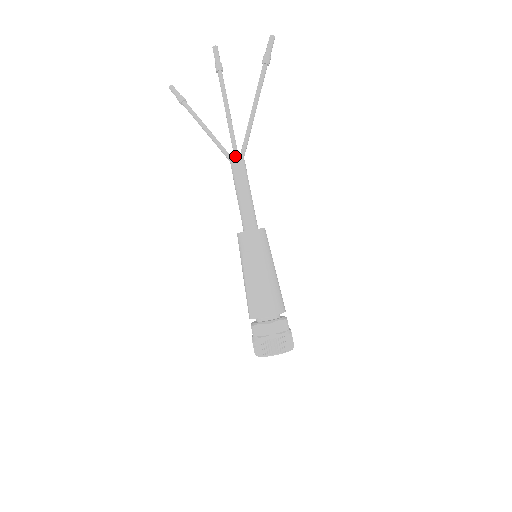
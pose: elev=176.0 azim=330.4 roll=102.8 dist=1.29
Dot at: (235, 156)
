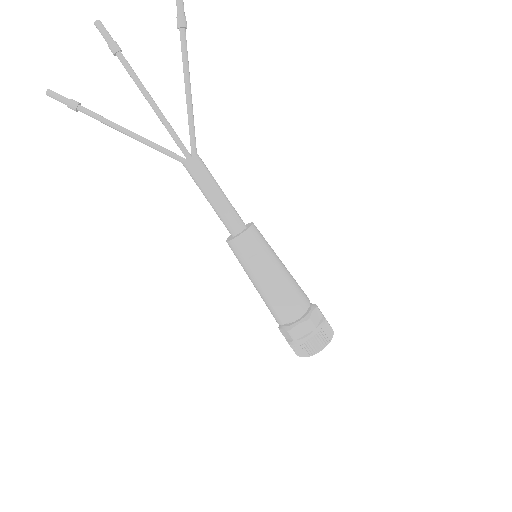
Dot at: (185, 153)
